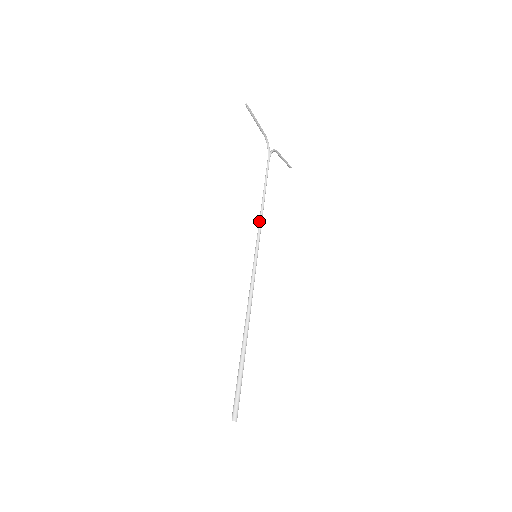
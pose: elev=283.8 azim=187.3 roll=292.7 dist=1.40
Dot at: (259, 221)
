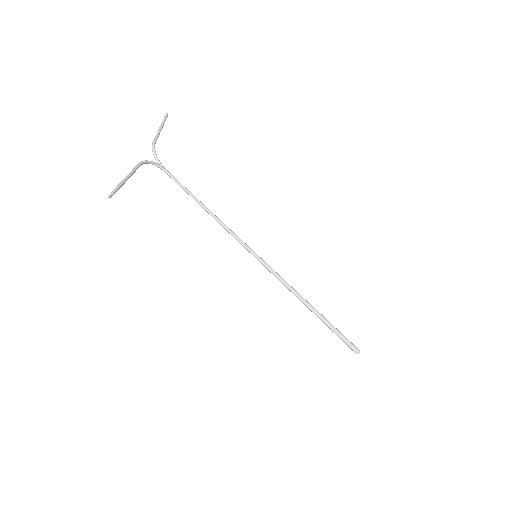
Dot at: occluded
